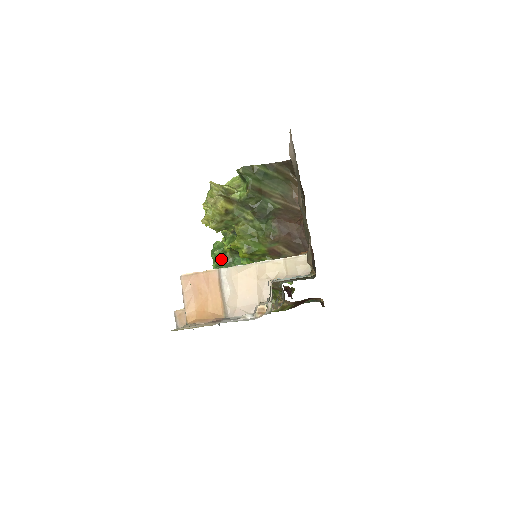
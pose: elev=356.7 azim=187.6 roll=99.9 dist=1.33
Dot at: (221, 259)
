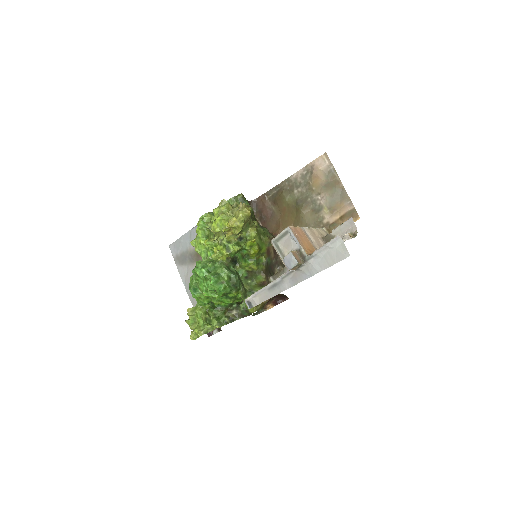
Dot at: (215, 269)
